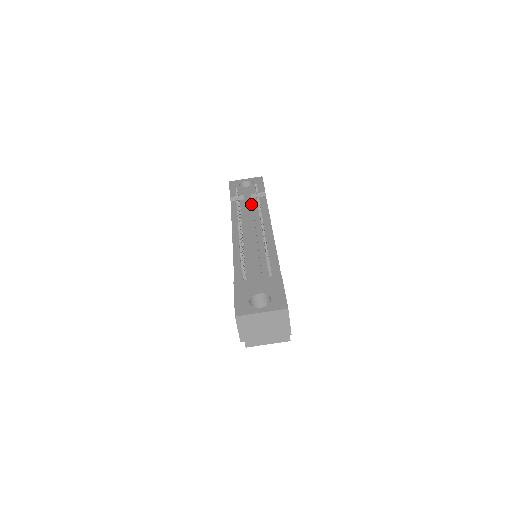
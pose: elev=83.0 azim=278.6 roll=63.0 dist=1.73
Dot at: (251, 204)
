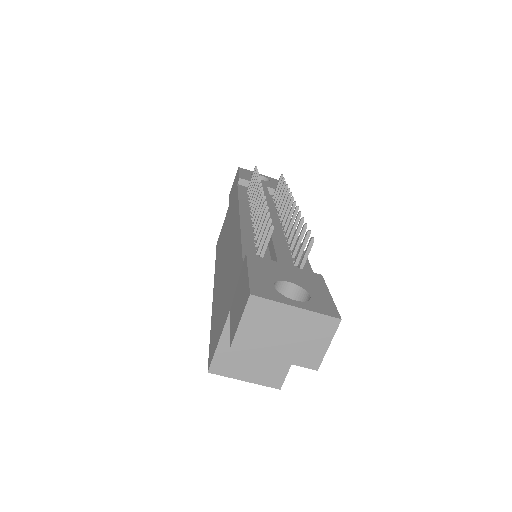
Dot at: (268, 194)
